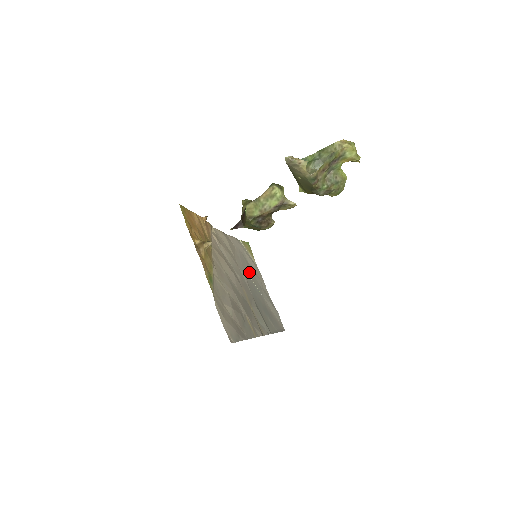
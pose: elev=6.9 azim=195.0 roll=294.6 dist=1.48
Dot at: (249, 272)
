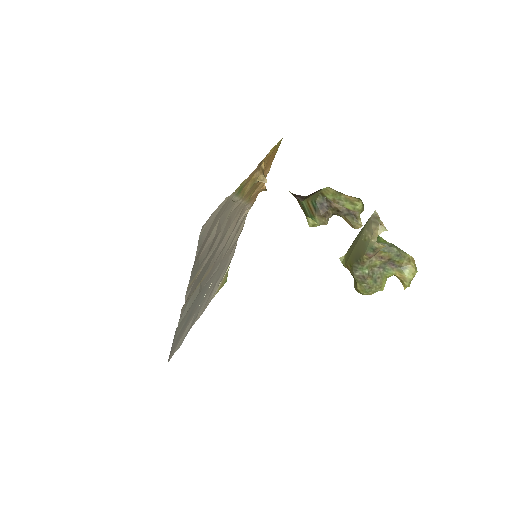
Dot at: (214, 282)
